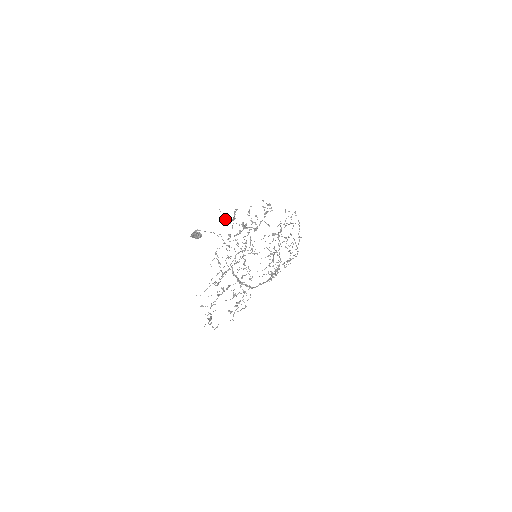
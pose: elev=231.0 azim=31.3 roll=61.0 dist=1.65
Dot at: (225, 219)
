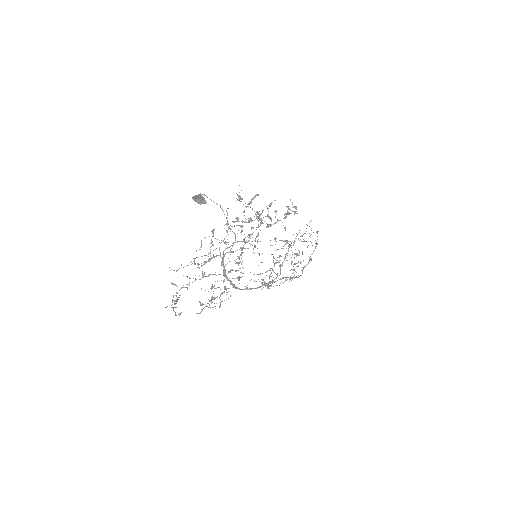
Dot at: (240, 198)
